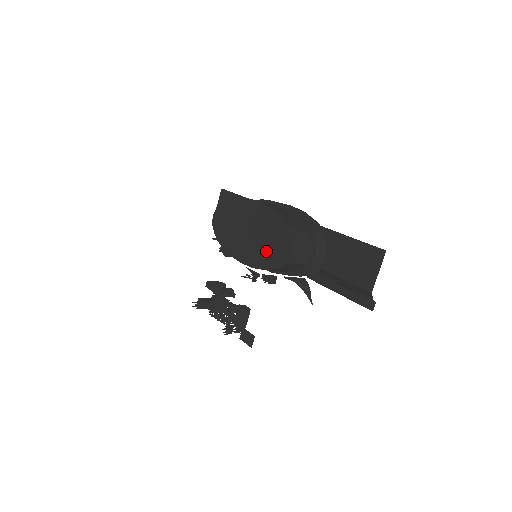
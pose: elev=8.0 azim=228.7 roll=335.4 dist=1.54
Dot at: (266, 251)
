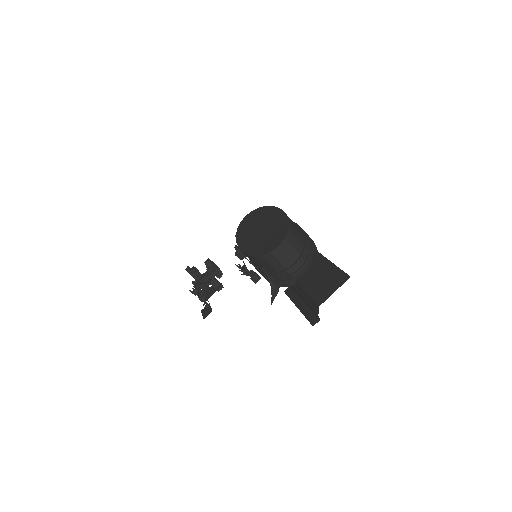
Dot at: (262, 243)
